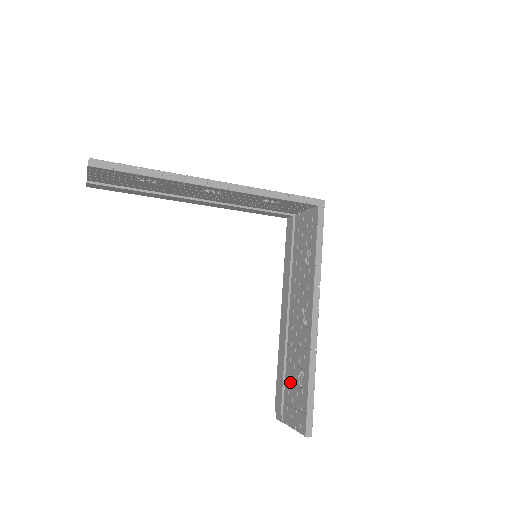
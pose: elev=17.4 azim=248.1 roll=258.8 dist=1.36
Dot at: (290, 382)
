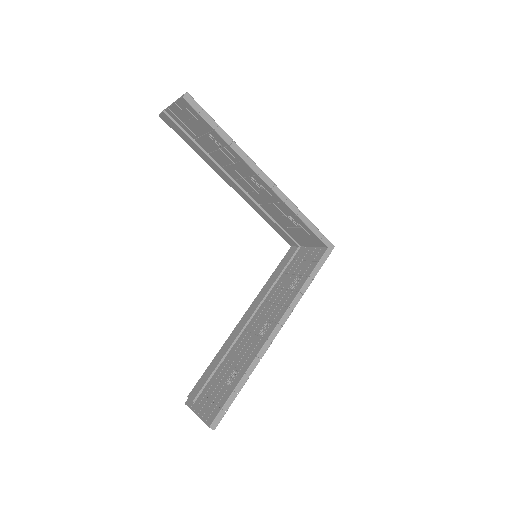
Dot at: (219, 377)
